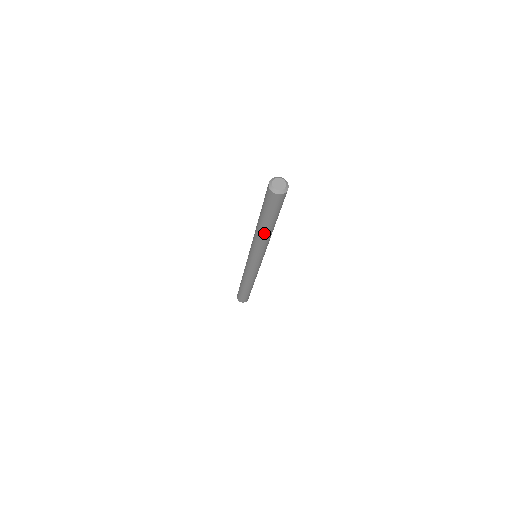
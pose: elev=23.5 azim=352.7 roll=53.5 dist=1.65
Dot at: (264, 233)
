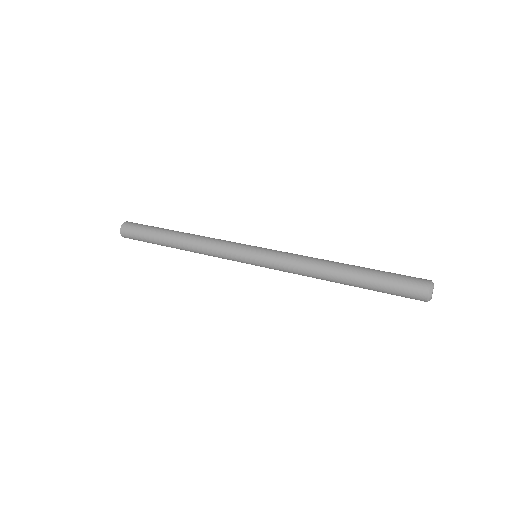
Dot at: (334, 280)
